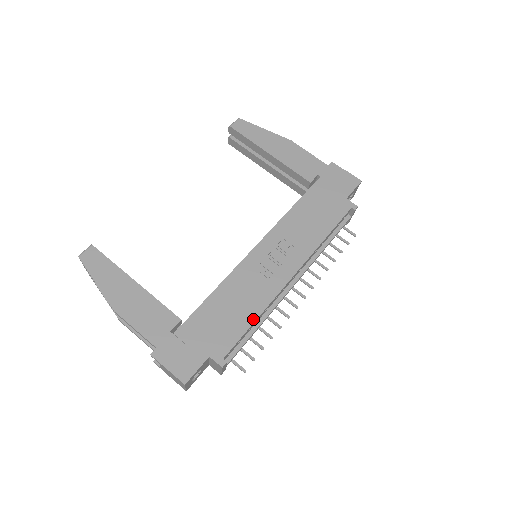
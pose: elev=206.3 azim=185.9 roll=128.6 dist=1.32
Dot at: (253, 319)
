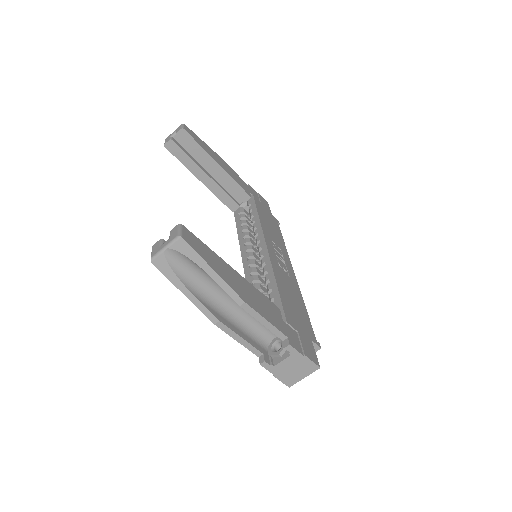
Dot at: (304, 306)
